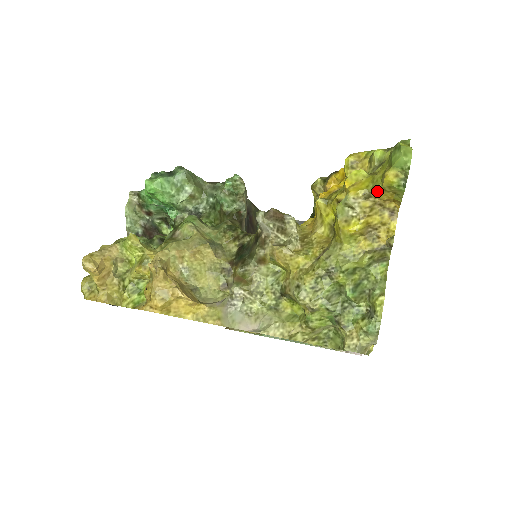
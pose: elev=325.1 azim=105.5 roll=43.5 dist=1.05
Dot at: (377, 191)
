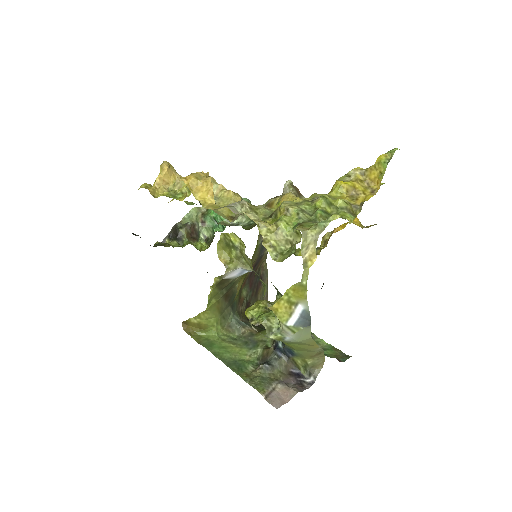
Dot at: (370, 169)
